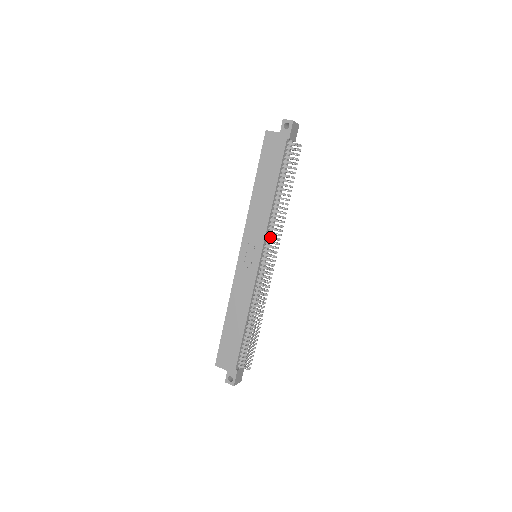
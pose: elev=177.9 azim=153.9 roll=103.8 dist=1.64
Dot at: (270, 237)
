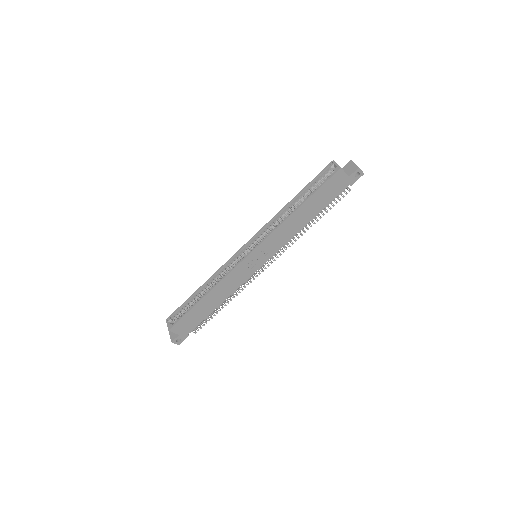
Dot at: (280, 249)
